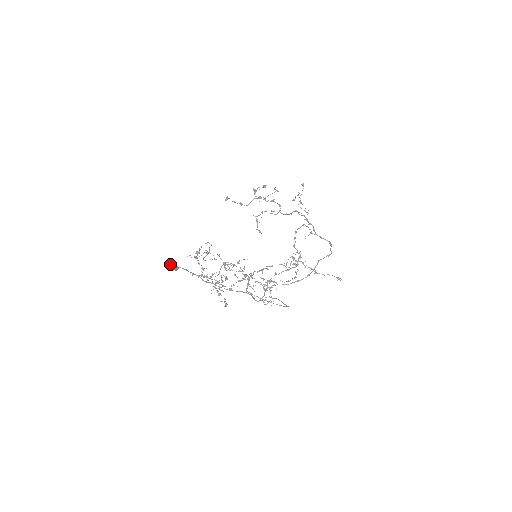
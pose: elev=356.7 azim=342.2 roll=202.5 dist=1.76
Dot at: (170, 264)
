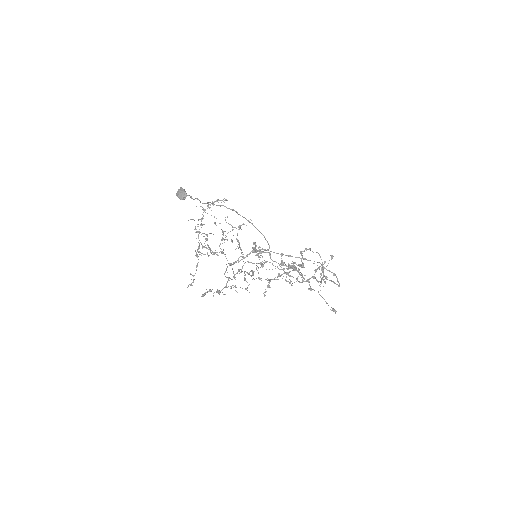
Dot at: (182, 189)
